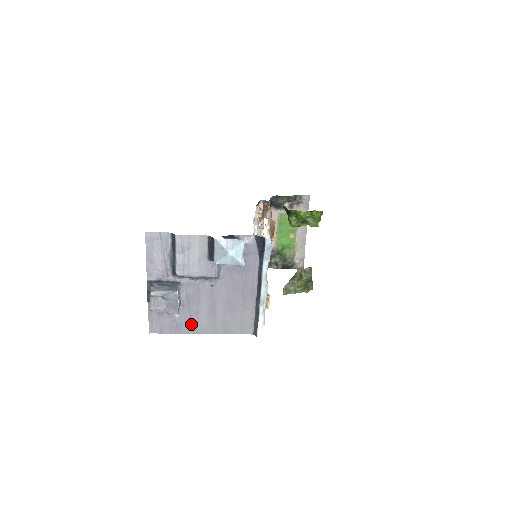
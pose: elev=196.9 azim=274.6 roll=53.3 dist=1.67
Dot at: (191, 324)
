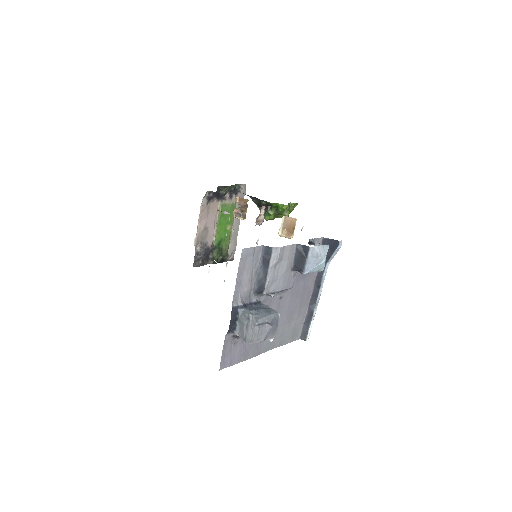
Dot at: (257, 346)
